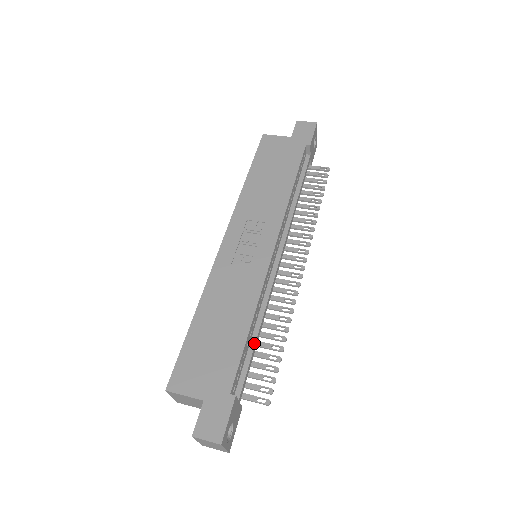
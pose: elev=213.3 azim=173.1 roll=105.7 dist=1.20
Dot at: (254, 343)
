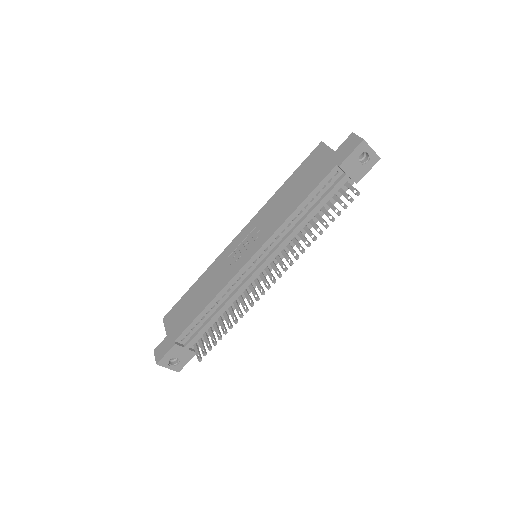
Dot at: (210, 319)
